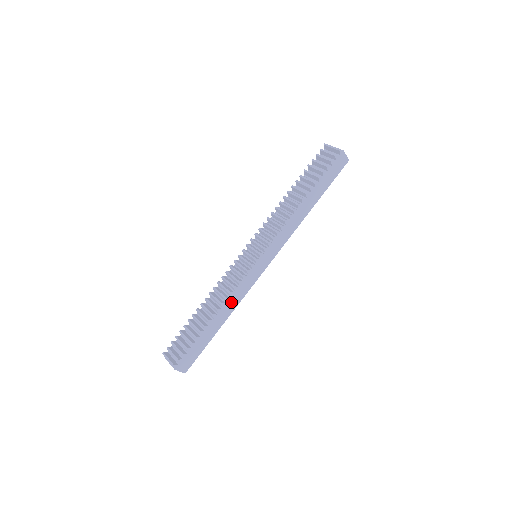
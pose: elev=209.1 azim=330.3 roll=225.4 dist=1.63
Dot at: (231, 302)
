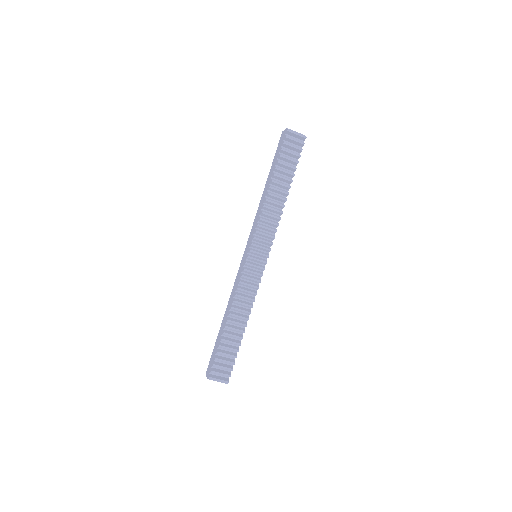
Dot at: occluded
